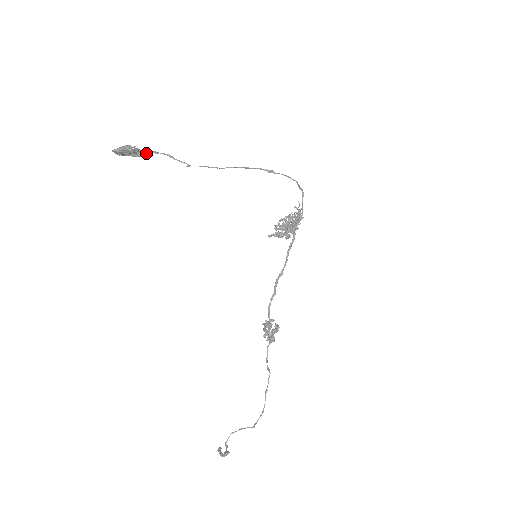
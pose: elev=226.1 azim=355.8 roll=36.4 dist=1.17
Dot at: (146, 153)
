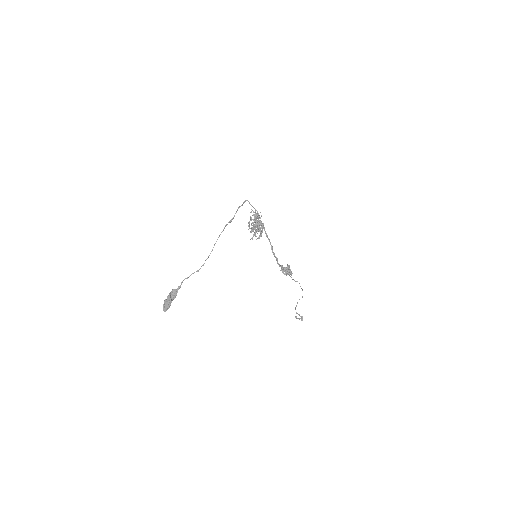
Dot at: (175, 292)
